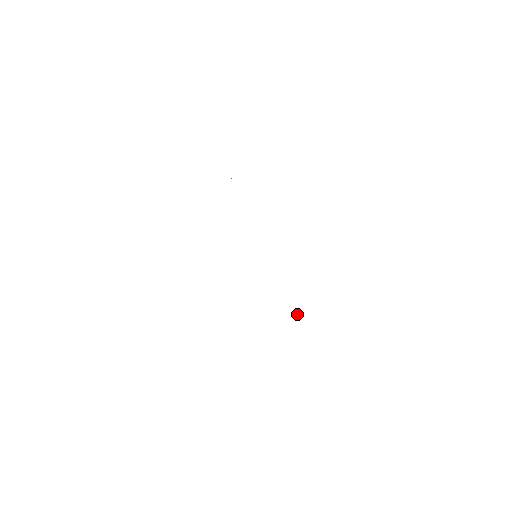
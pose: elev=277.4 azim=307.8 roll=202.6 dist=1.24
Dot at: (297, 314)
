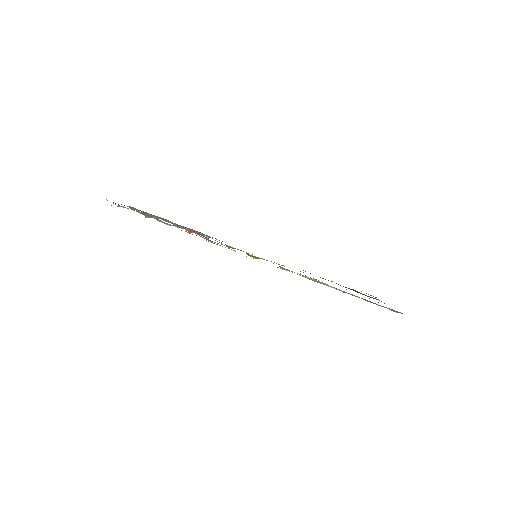
Dot at: (311, 278)
